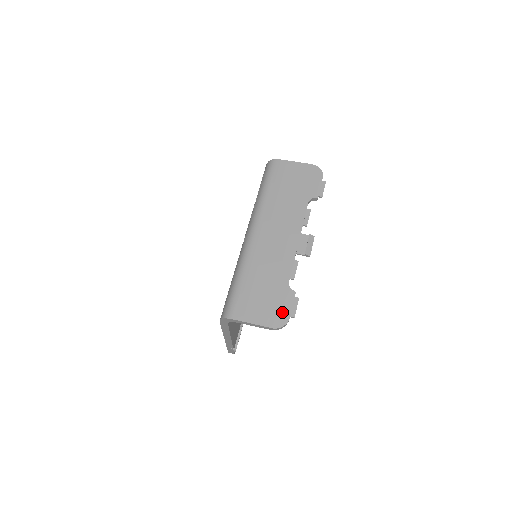
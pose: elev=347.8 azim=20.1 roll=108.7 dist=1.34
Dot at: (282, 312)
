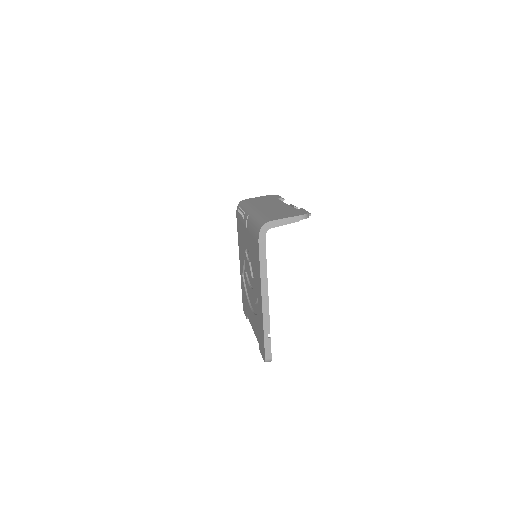
Dot at: (301, 212)
